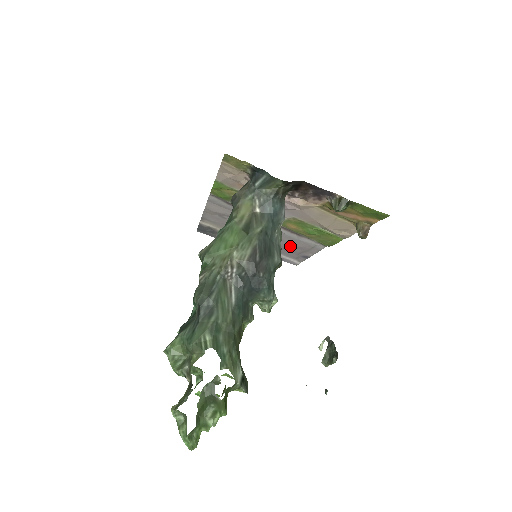
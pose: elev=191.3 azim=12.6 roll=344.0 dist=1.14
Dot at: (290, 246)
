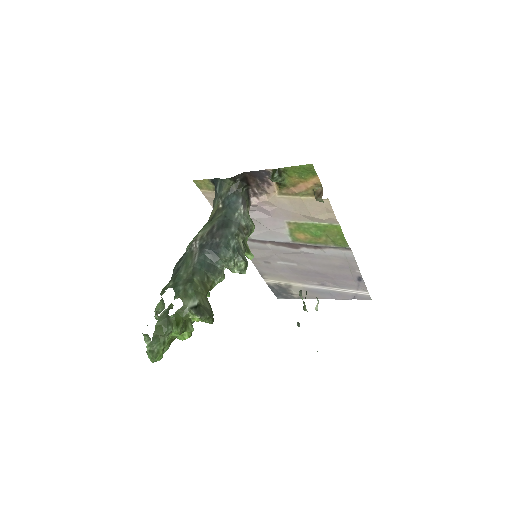
Dot at: (334, 270)
